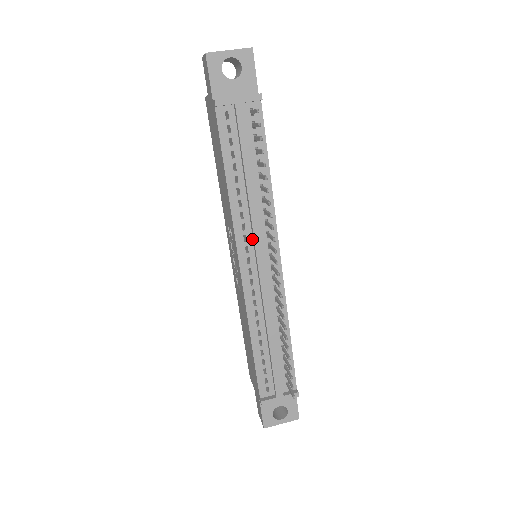
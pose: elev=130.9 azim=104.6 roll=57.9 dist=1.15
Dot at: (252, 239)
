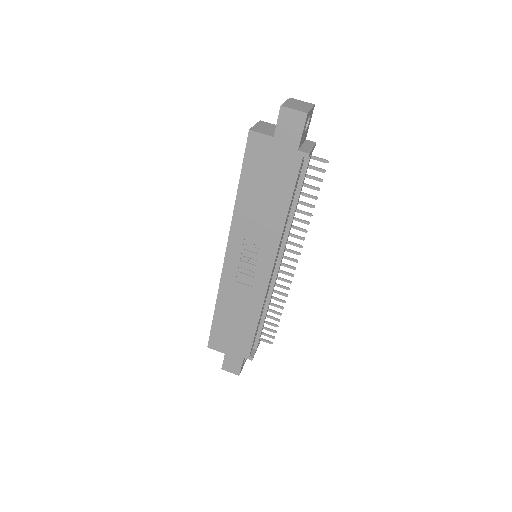
Dot at: (280, 248)
